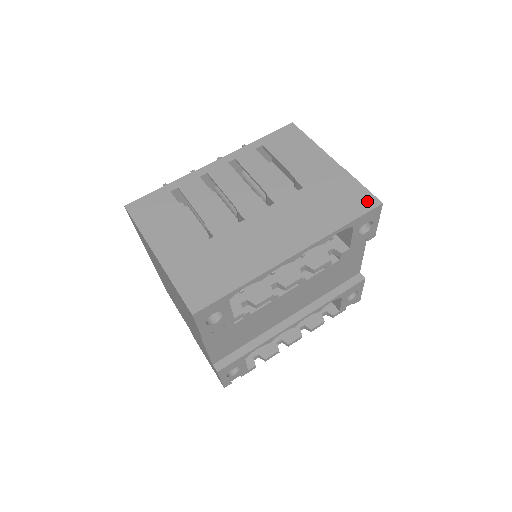
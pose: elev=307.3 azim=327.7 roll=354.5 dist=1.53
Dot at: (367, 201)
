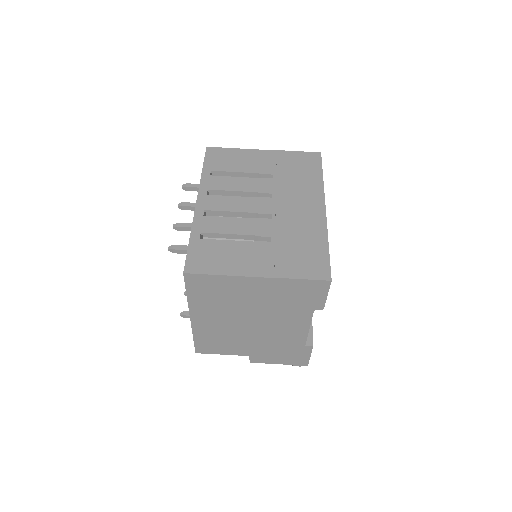
Dot at: (313, 157)
